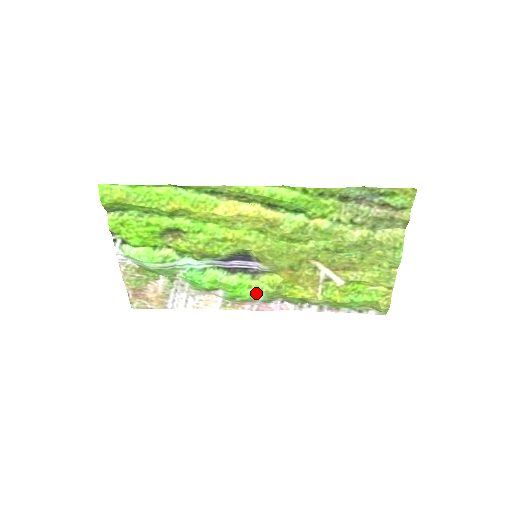
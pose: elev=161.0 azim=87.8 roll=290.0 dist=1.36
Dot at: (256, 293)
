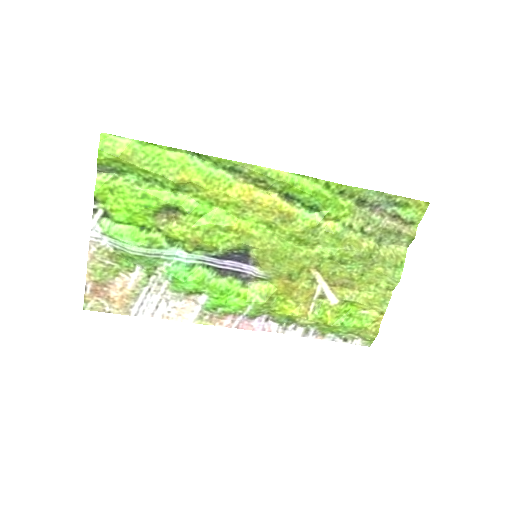
Dot at: (243, 304)
